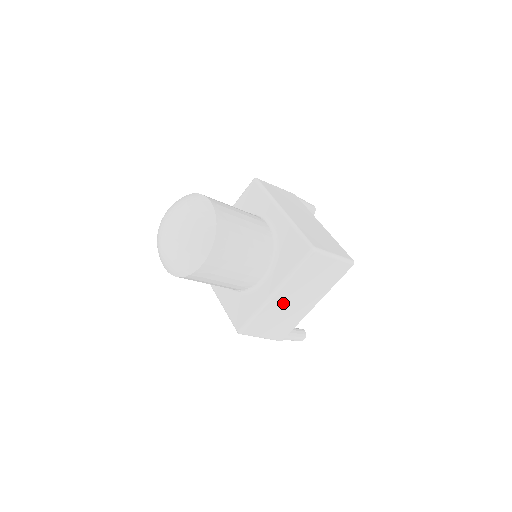
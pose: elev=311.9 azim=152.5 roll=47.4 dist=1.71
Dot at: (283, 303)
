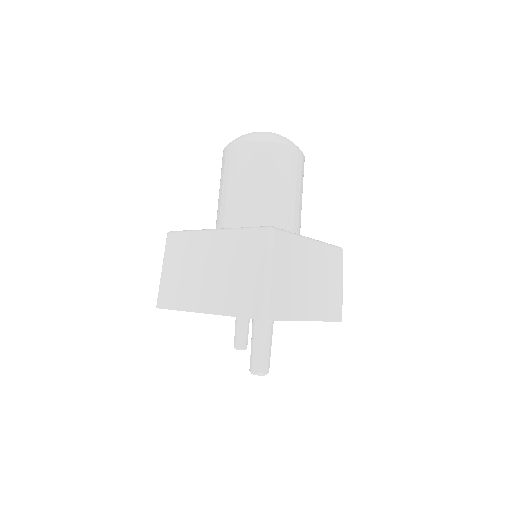
Dot at: (306, 263)
